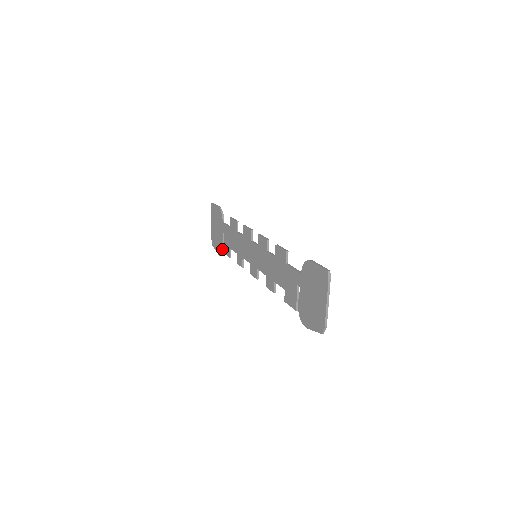
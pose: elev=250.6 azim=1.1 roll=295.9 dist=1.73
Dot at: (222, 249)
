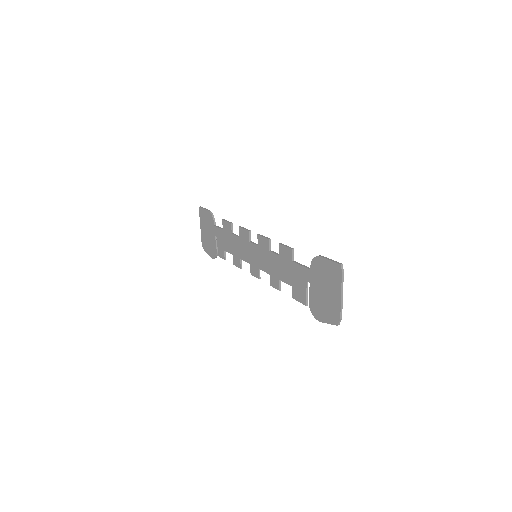
Dot at: (215, 252)
